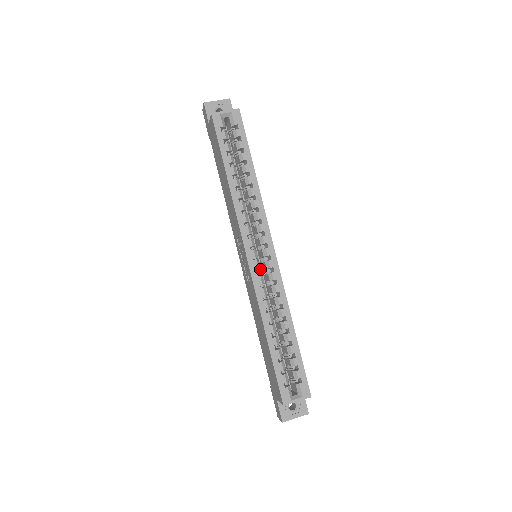
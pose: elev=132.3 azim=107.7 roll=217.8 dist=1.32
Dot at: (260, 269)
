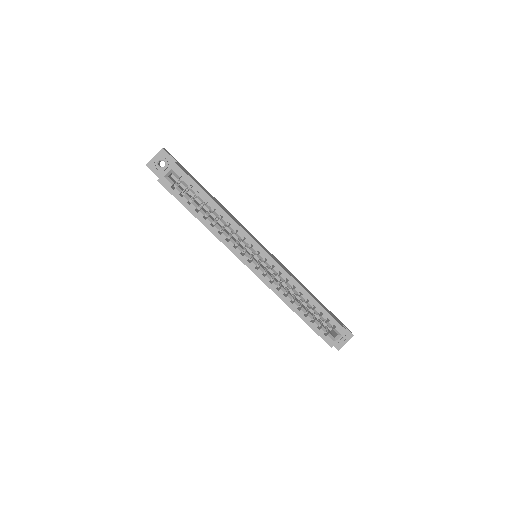
Dot at: (264, 270)
